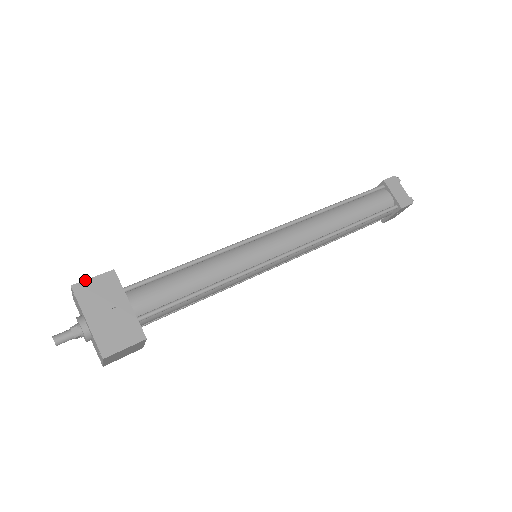
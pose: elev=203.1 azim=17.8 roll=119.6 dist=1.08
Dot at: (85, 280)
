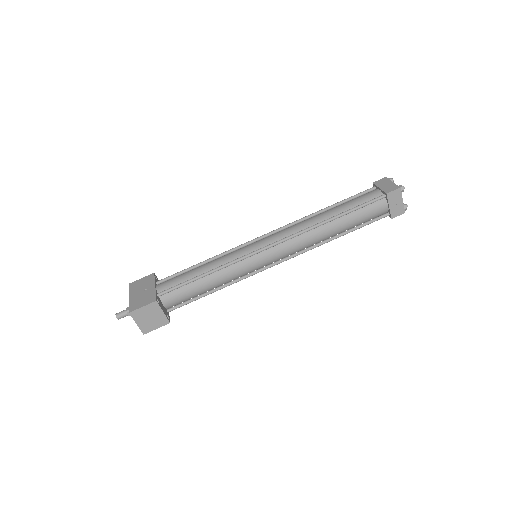
Dot at: (137, 280)
